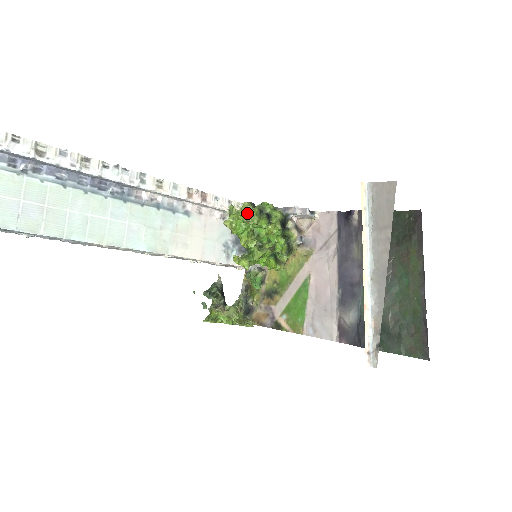
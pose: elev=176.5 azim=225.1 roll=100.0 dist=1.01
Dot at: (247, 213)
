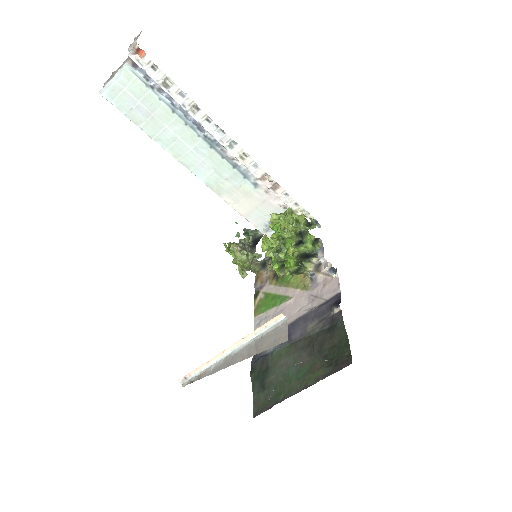
Dot at: (290, 225)
